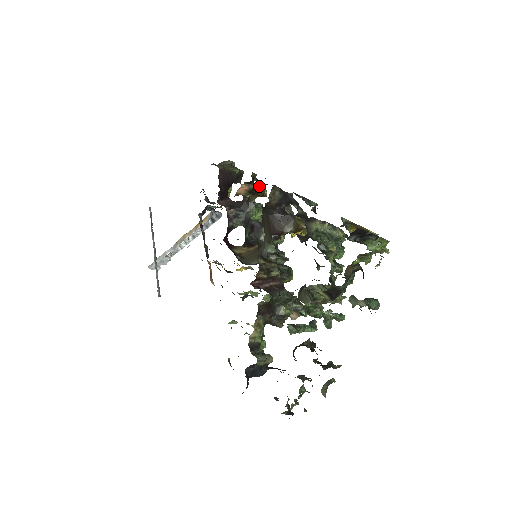
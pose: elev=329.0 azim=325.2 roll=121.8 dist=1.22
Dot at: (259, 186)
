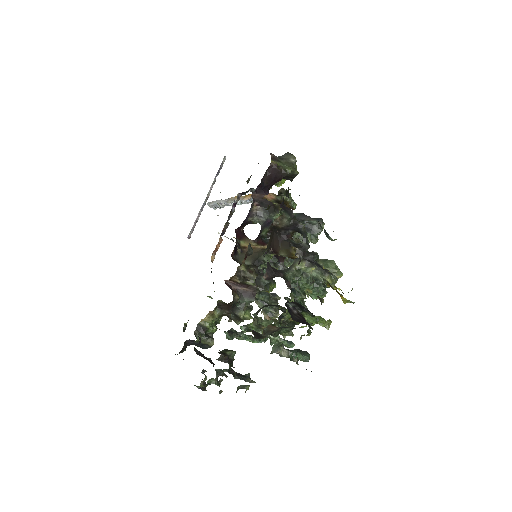
Dot at: (288, 200)
